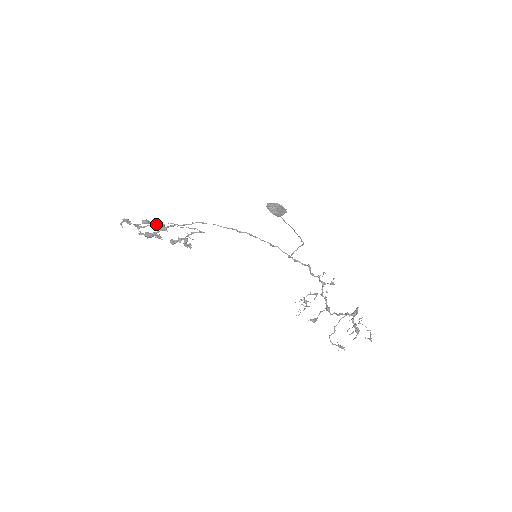
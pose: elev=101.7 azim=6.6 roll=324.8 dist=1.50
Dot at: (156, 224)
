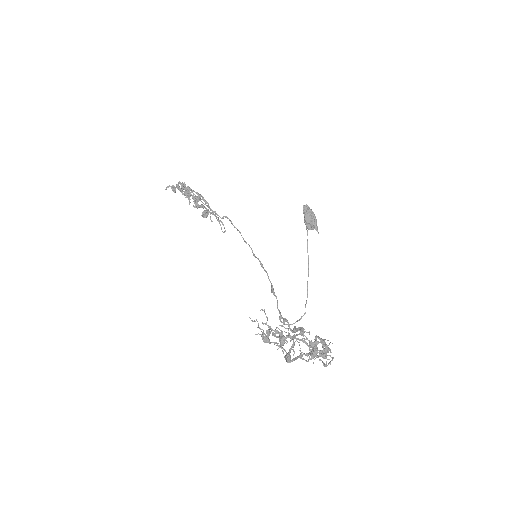
Dot at: occluded
